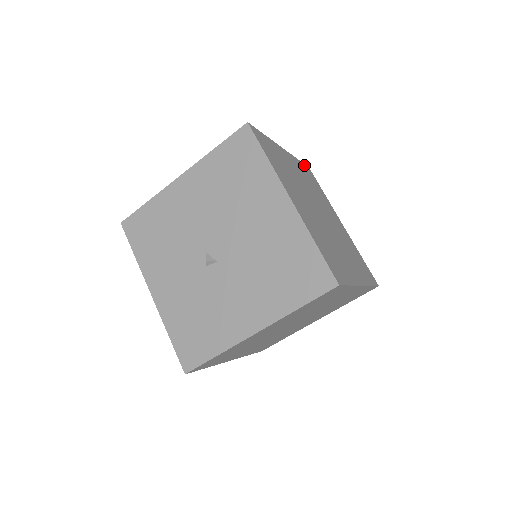
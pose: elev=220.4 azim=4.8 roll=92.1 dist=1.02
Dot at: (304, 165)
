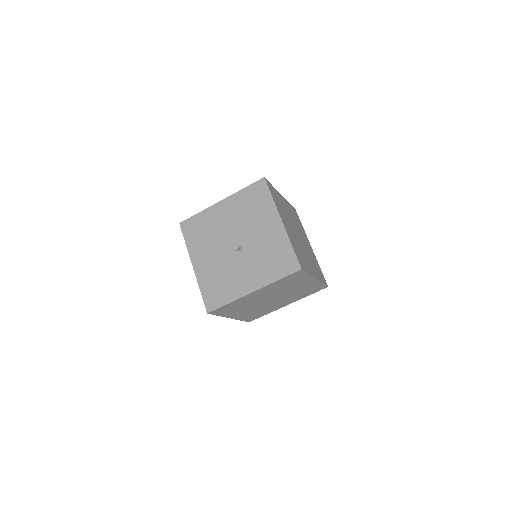
Dot at: occluded
